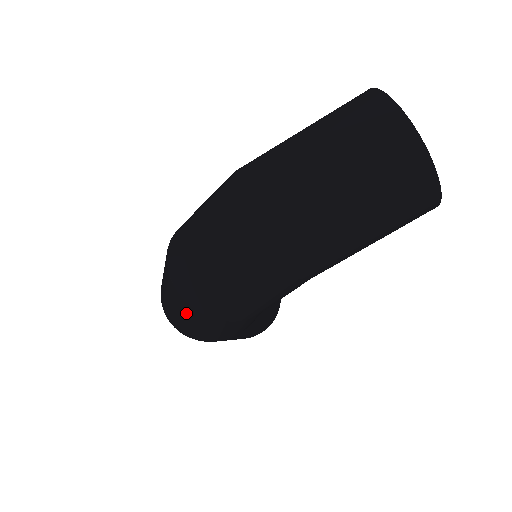
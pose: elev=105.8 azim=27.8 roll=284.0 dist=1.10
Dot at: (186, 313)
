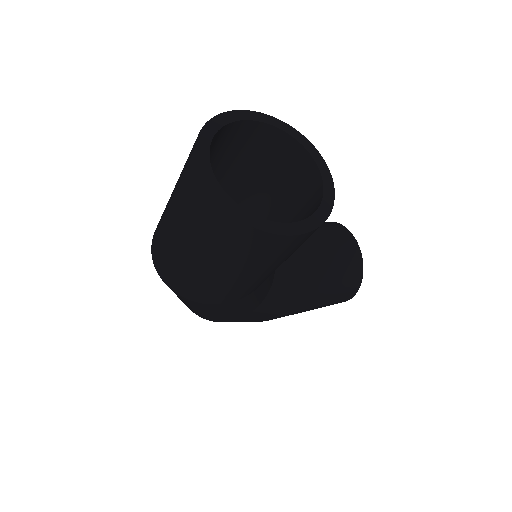
Dot at: occluded
